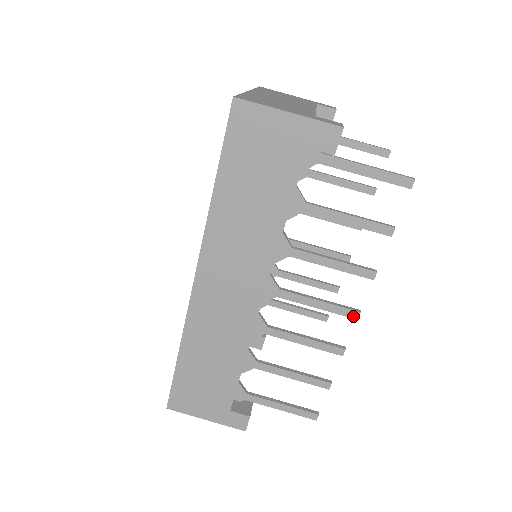
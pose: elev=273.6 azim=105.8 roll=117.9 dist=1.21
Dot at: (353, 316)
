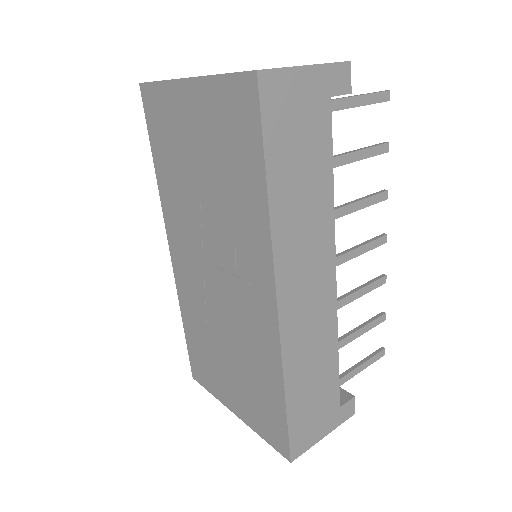
Dot at: (384, 242)
